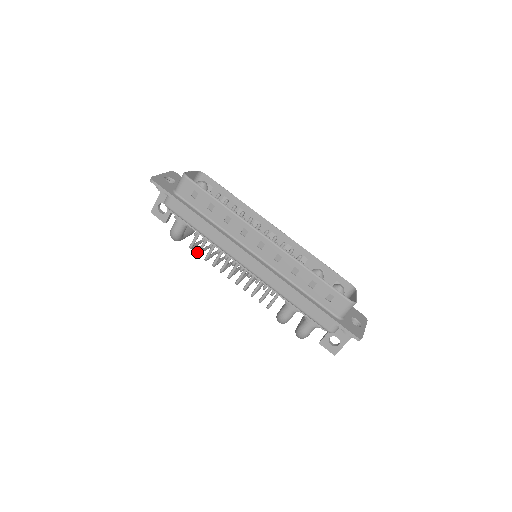
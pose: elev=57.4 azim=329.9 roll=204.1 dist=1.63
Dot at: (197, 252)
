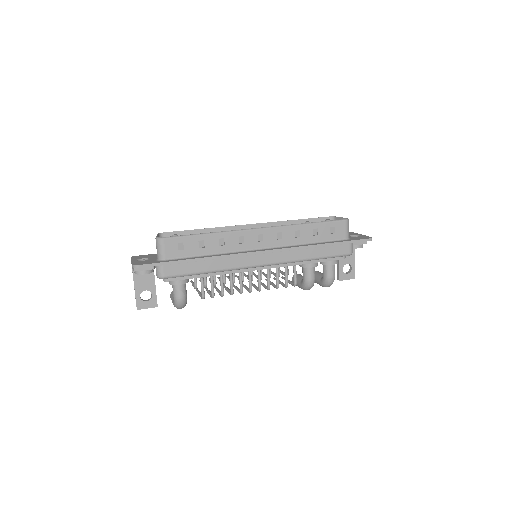
Dot at: (212, 295)
